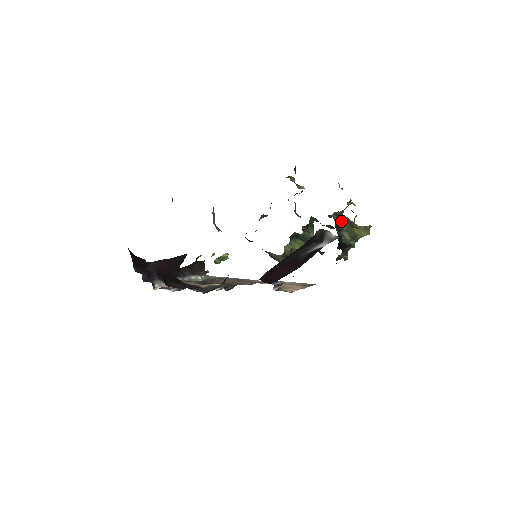
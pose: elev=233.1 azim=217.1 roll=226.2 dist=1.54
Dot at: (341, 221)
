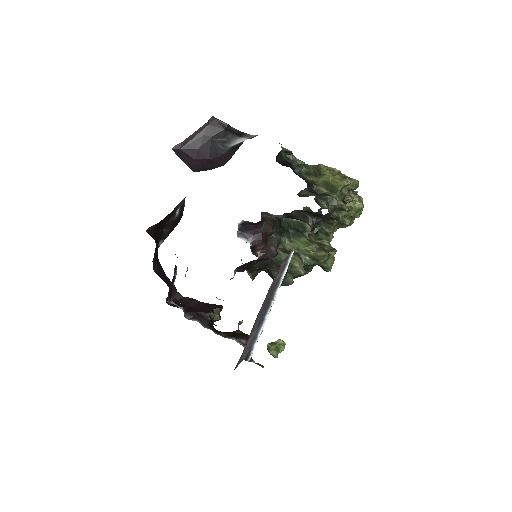
Dot at: (315, 180)
